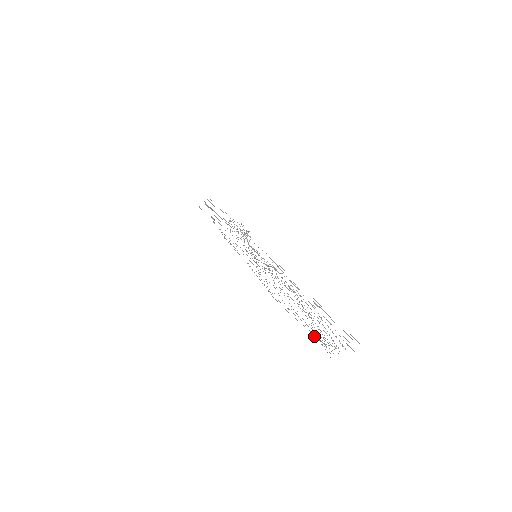
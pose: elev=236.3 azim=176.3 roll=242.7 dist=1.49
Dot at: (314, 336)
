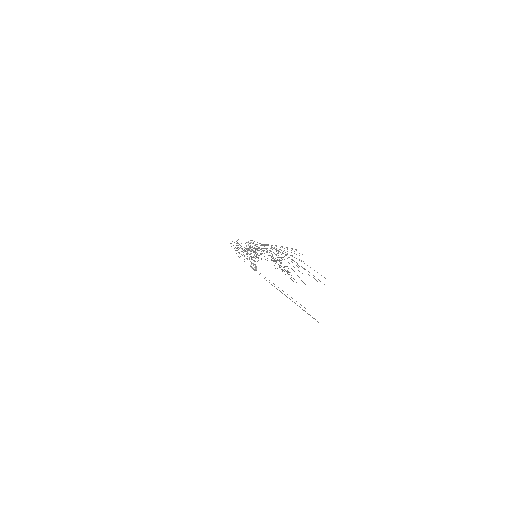
Dot at: (279, 257)
